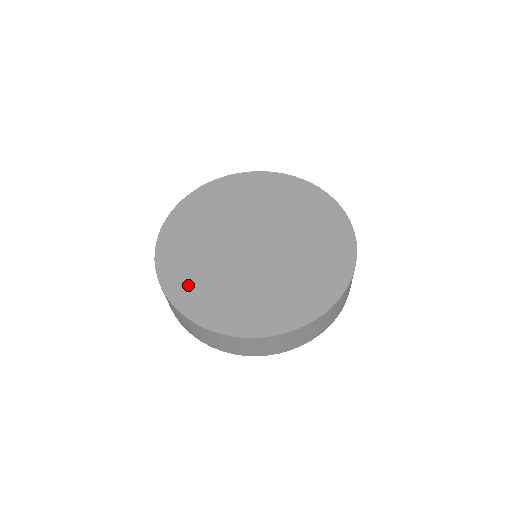
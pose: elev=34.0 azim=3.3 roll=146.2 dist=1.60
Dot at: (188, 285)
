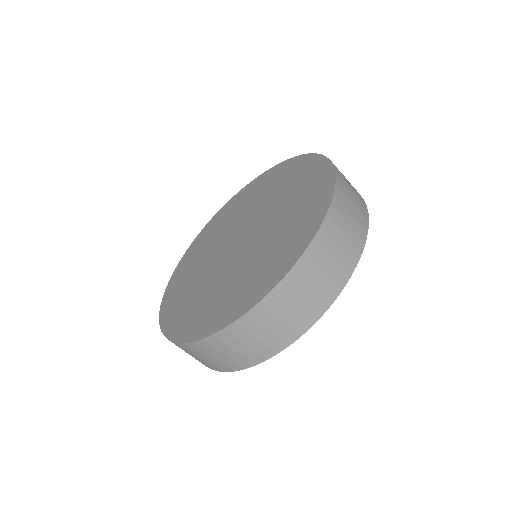
Dot at: (207, 315)
